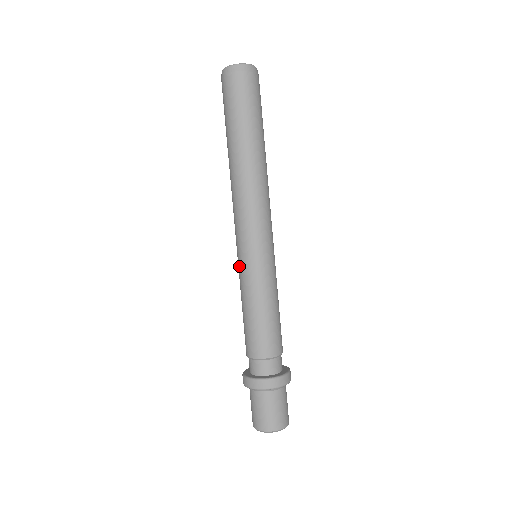
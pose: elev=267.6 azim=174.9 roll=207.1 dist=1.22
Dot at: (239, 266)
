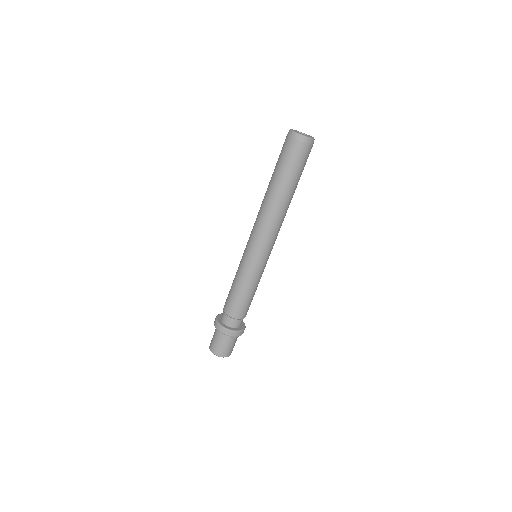
Dot at: (243, 260)
